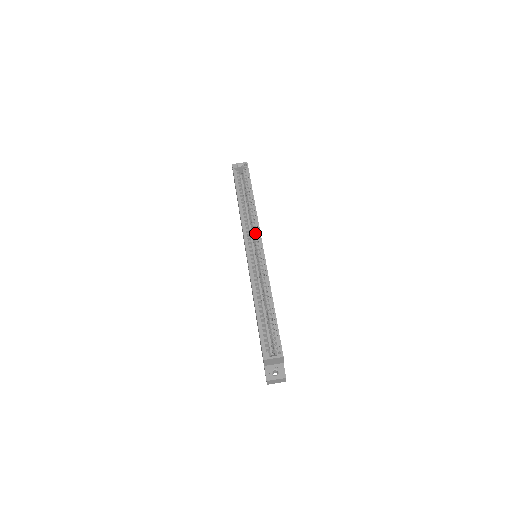
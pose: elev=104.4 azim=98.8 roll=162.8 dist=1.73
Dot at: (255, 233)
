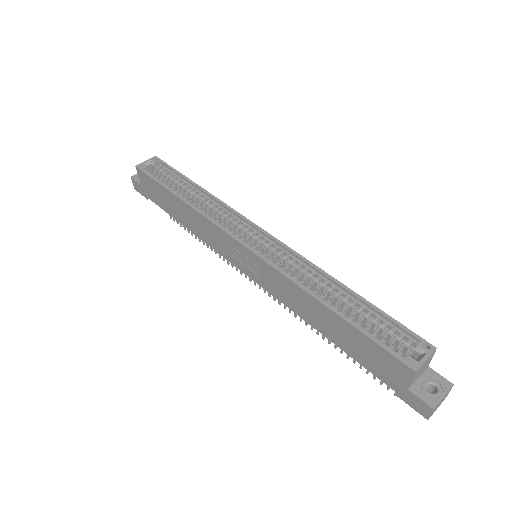
Dot at: (237, 223)
